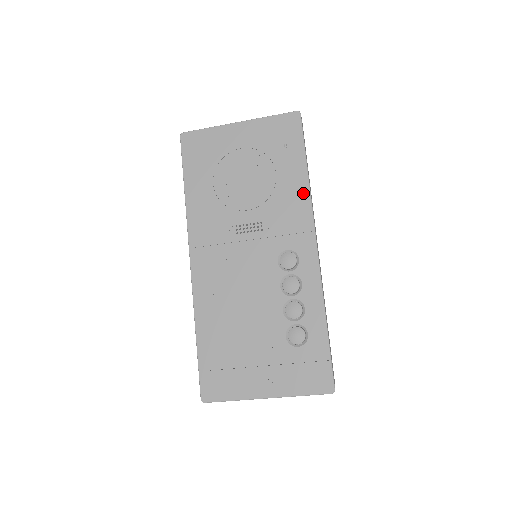
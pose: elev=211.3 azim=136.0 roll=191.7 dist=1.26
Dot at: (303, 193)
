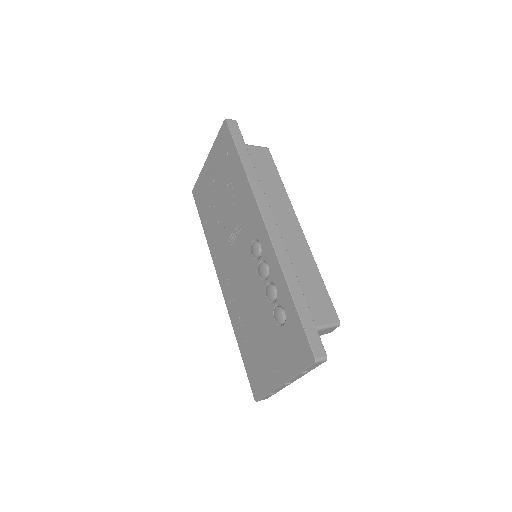
Dot at: (245, 184)
